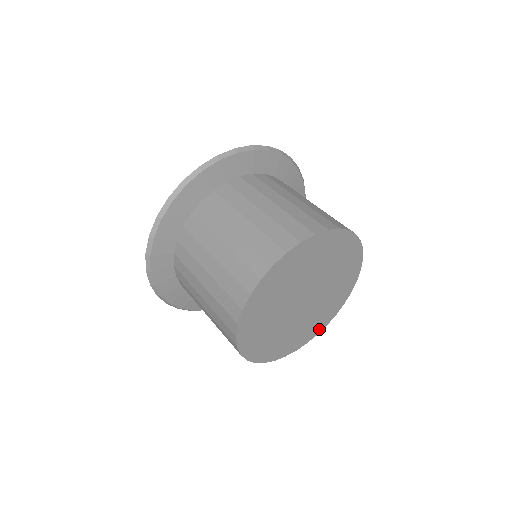
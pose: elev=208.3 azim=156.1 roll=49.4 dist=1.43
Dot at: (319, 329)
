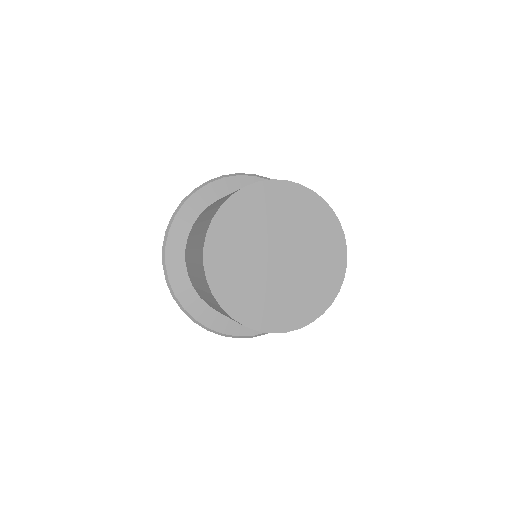
Dot at: (290, 325)
